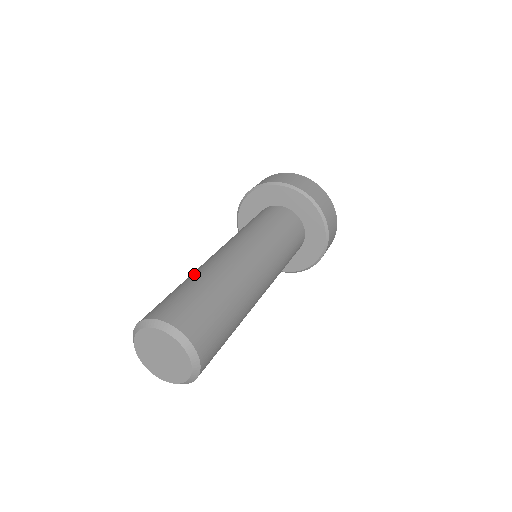
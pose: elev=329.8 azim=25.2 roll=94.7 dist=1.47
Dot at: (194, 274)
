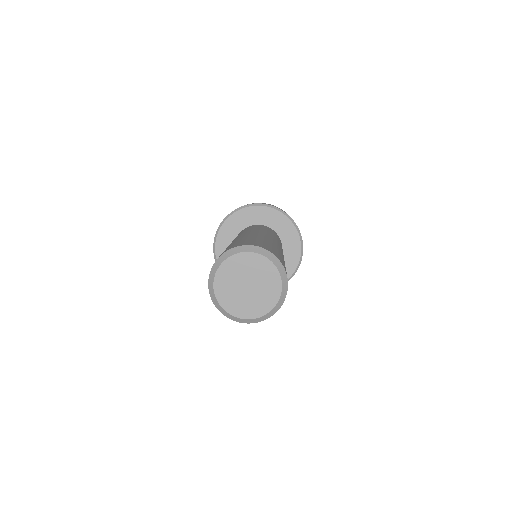
Dot at: (244, 237)
